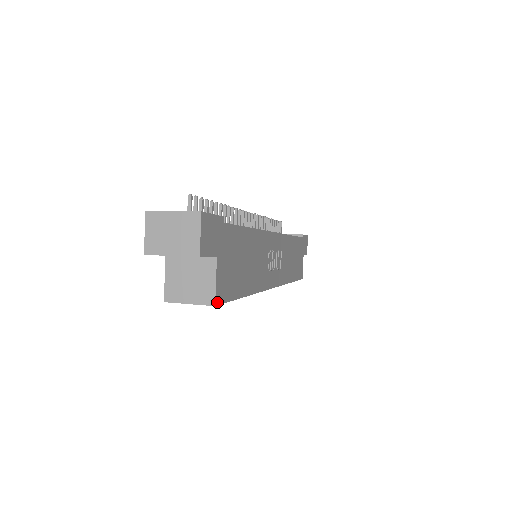
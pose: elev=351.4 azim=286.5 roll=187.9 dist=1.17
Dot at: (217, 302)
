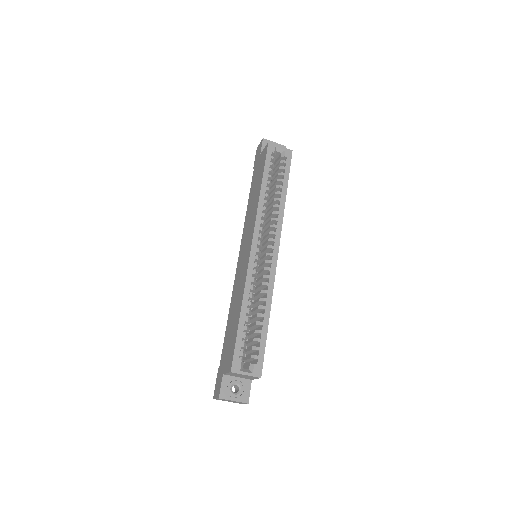
Dot at: (291, 153)
